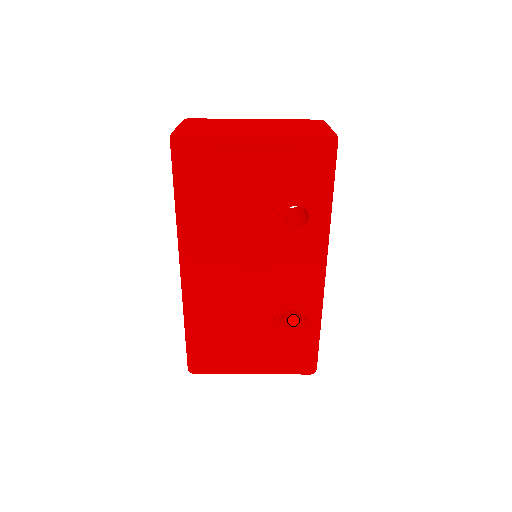
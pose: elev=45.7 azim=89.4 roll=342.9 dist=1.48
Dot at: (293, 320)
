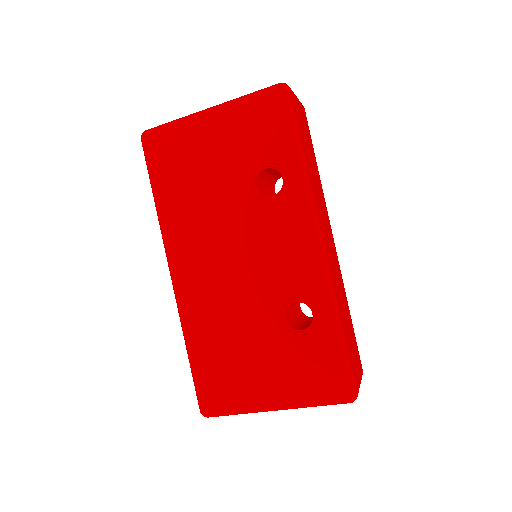
Dot at: (309, 324)
